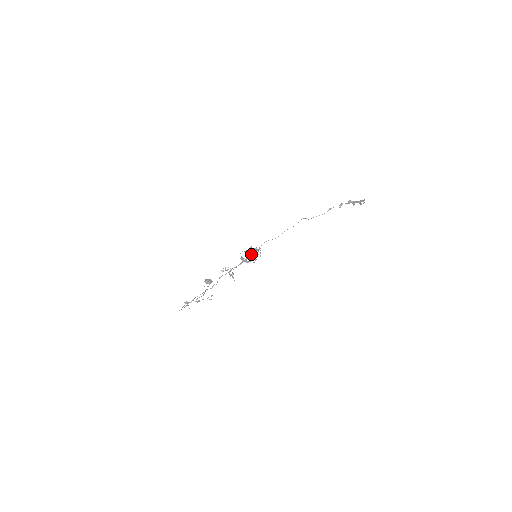
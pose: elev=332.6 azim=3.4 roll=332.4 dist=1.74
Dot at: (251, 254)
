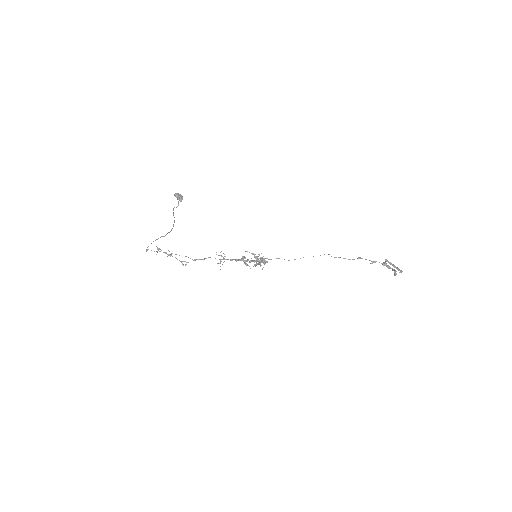
Dot at: (255, 260)
